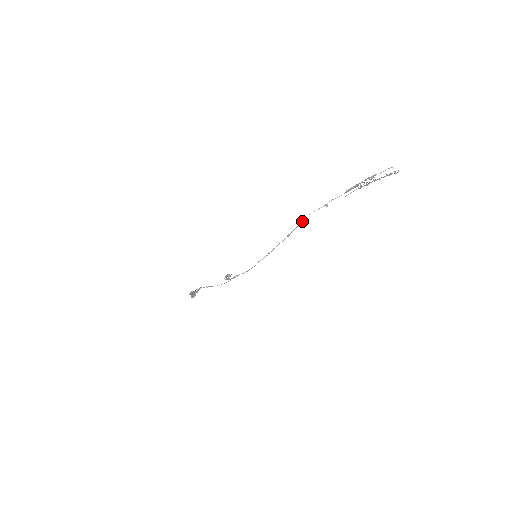
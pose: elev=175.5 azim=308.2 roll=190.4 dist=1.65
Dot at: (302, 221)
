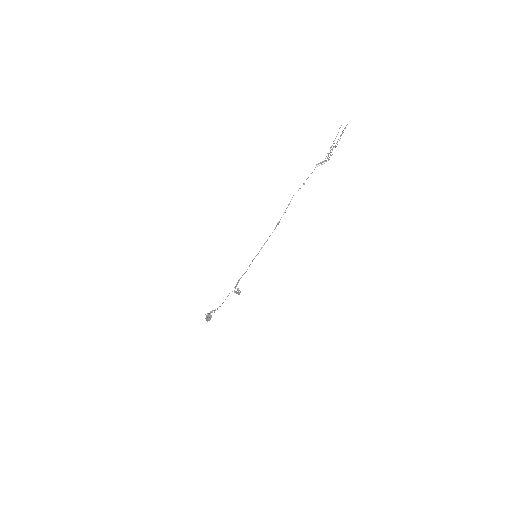
Dot at: occluded
